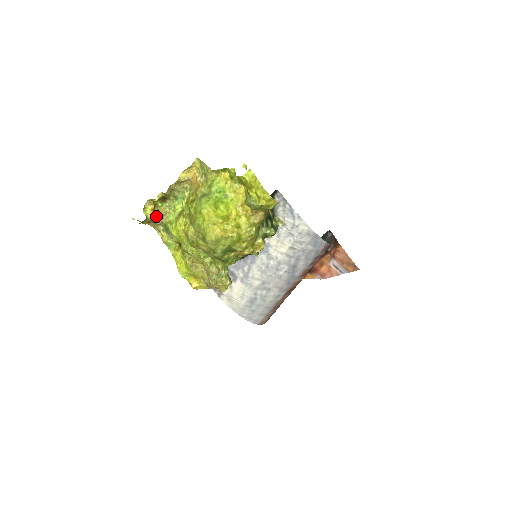
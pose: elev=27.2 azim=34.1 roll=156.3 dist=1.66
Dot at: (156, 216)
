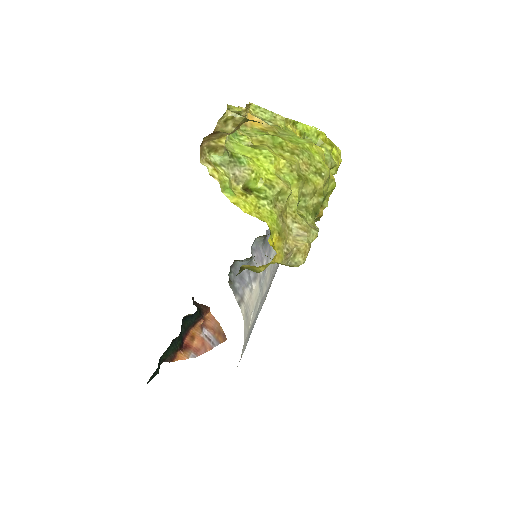
Dot at: occluded
